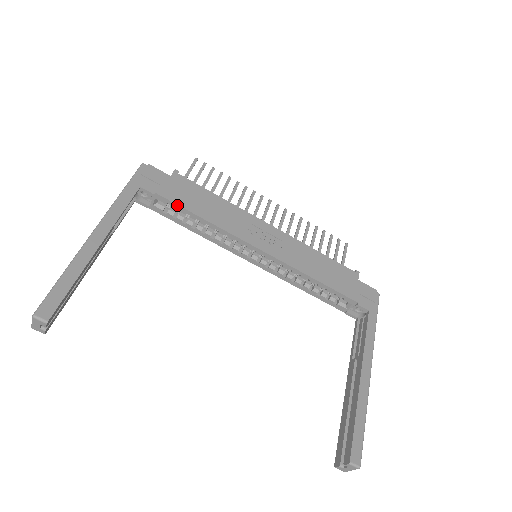
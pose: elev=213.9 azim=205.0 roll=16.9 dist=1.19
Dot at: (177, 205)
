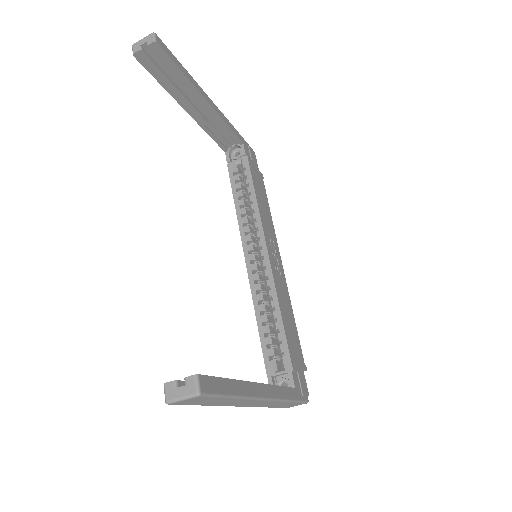
Dot at: (250, 173)
